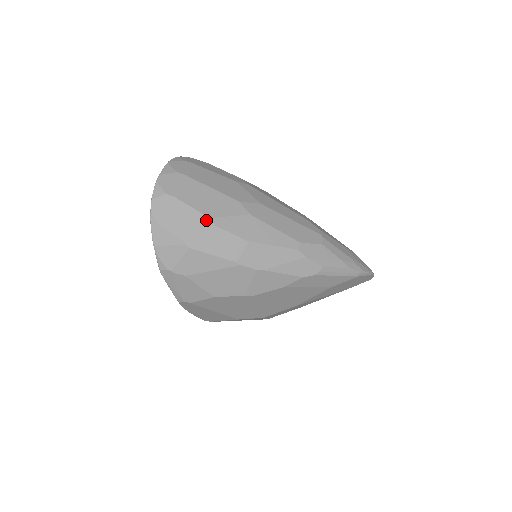
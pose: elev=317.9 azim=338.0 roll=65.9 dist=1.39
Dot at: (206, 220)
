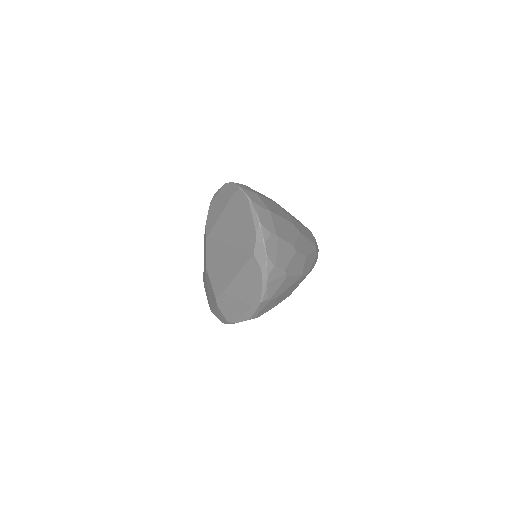
Dot at: (292, 248)
